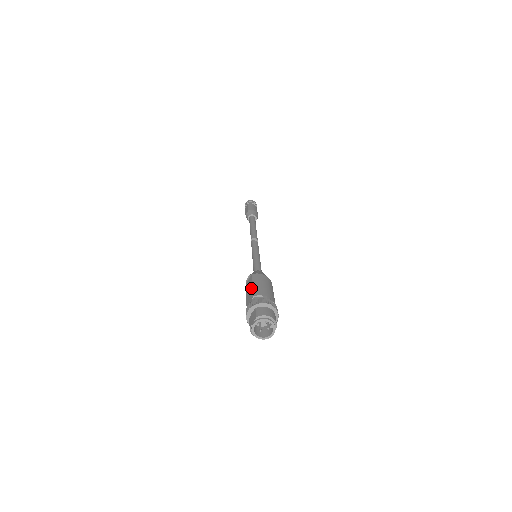
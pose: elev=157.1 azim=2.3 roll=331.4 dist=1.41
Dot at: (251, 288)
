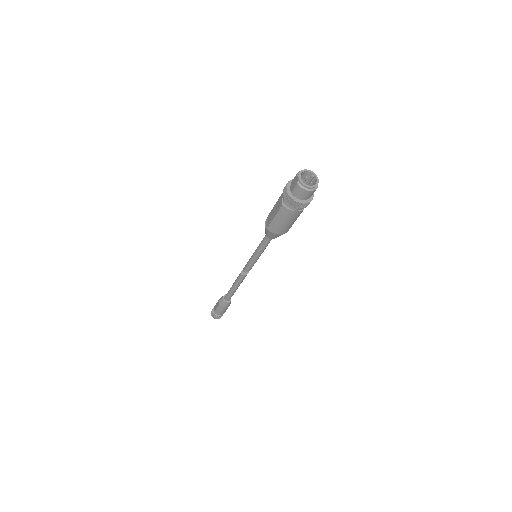
Dot at: (275, 206)
